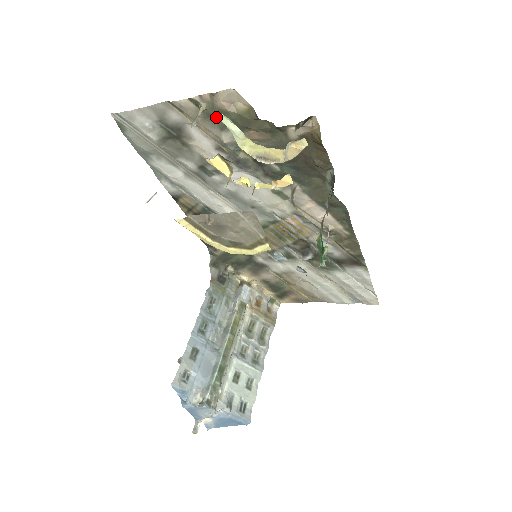
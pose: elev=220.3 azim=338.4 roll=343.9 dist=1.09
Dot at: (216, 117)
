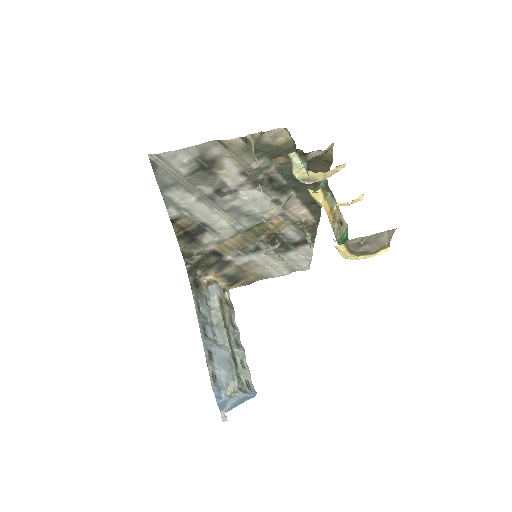
Dot at: (289, 155)
